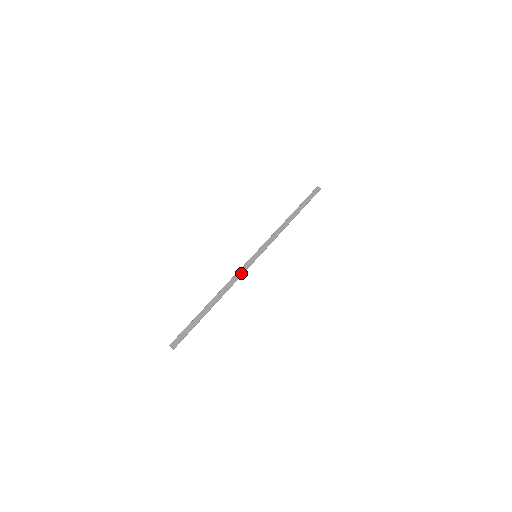
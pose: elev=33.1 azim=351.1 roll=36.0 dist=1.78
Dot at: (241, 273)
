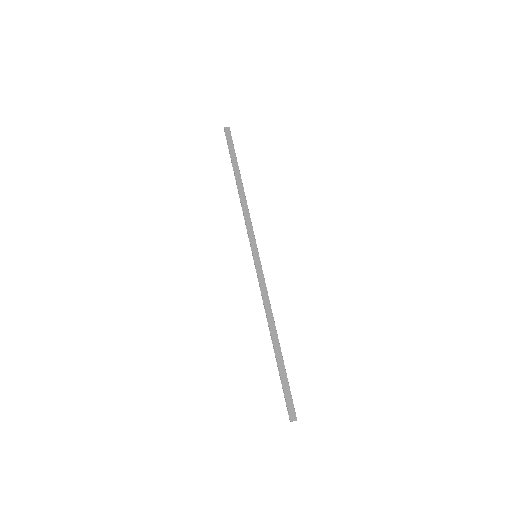
Dot at: (264, 287)
